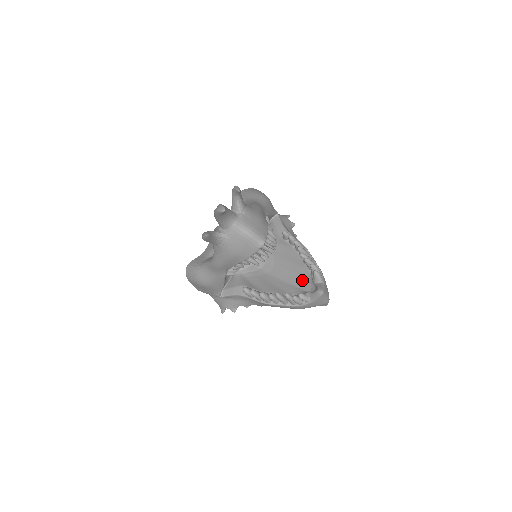
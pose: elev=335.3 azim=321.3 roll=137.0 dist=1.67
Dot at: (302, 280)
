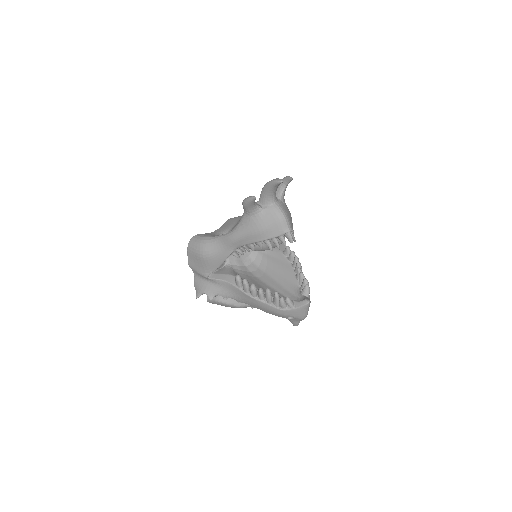
Dot at: (289, 291)
